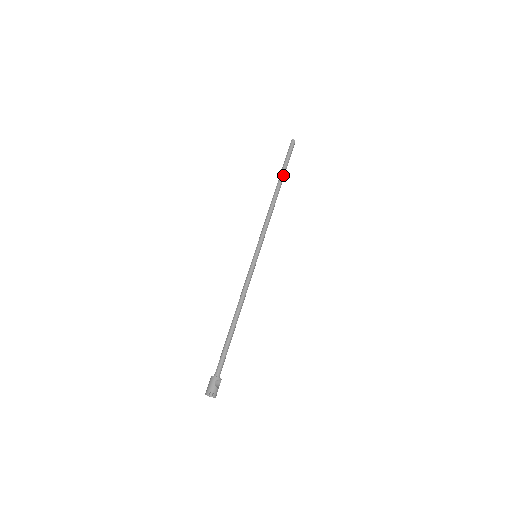
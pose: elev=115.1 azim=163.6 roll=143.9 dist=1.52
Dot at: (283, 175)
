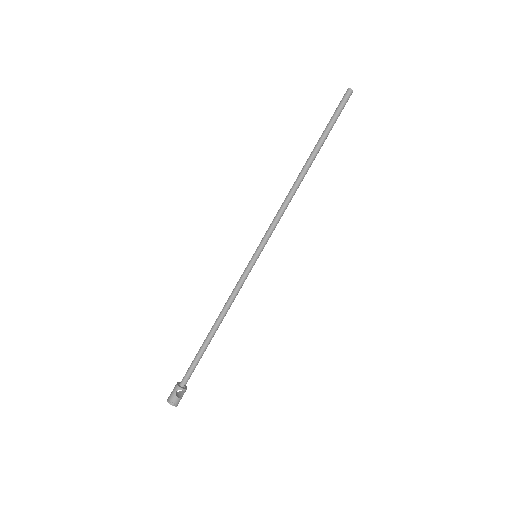
Dot at: (319, 145)
